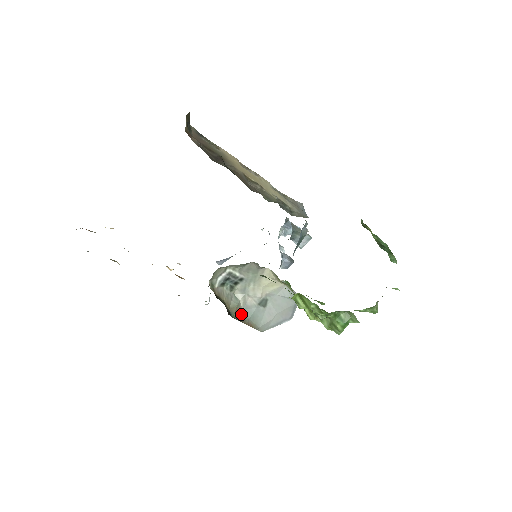
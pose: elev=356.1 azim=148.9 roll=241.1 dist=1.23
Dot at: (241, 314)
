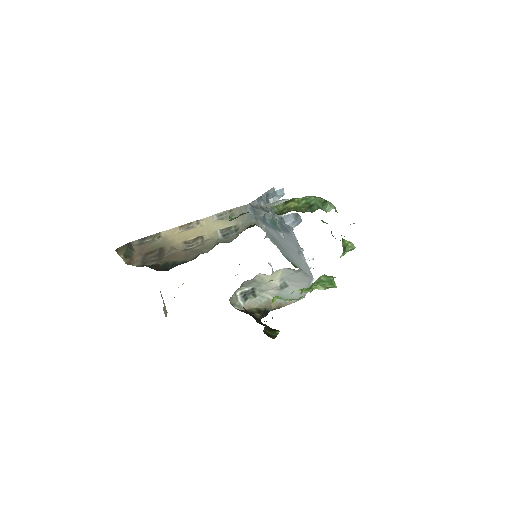
Dot at: (277, 302)
